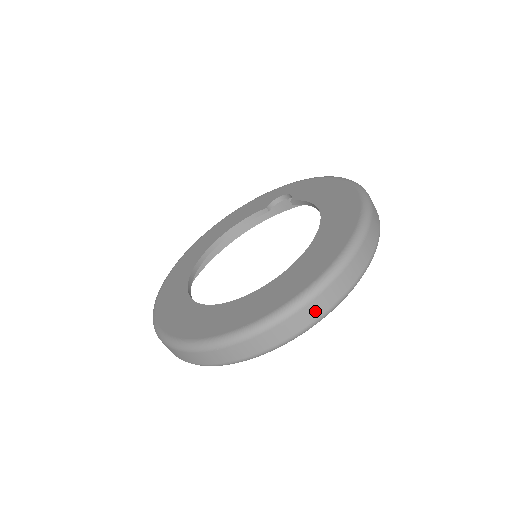
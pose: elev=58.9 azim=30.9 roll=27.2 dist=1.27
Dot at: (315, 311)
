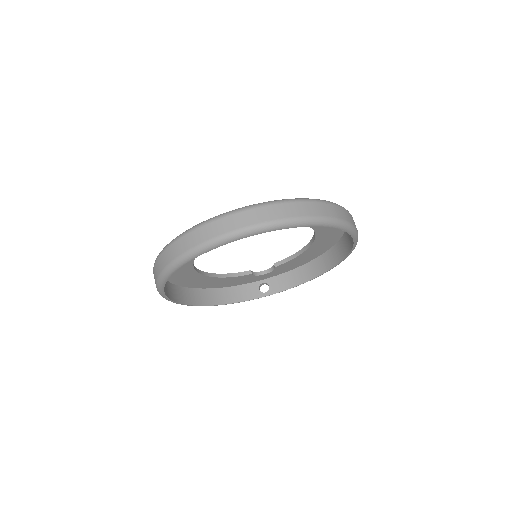
Dot at: (334, 212)
